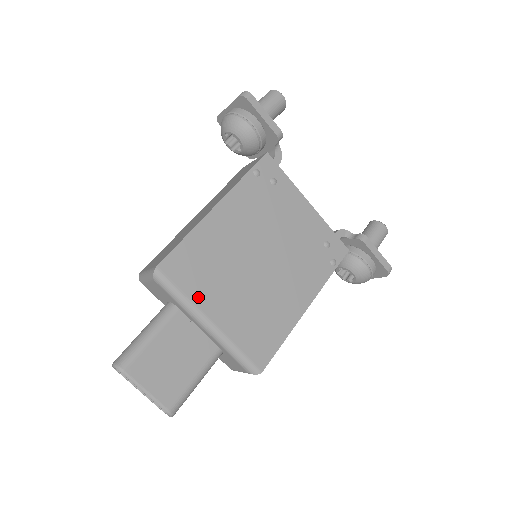
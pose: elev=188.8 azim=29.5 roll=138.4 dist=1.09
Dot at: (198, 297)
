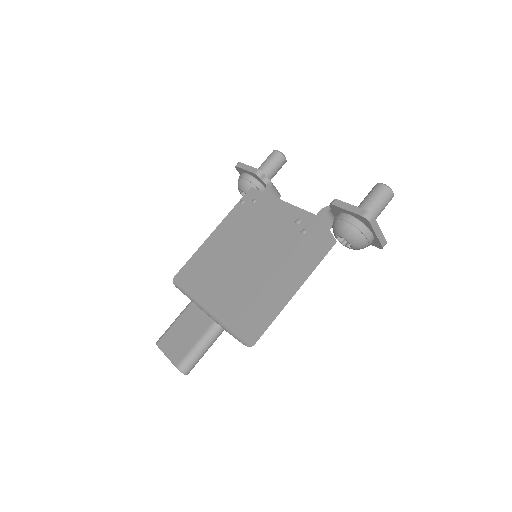
Dot at: (194, 287)
